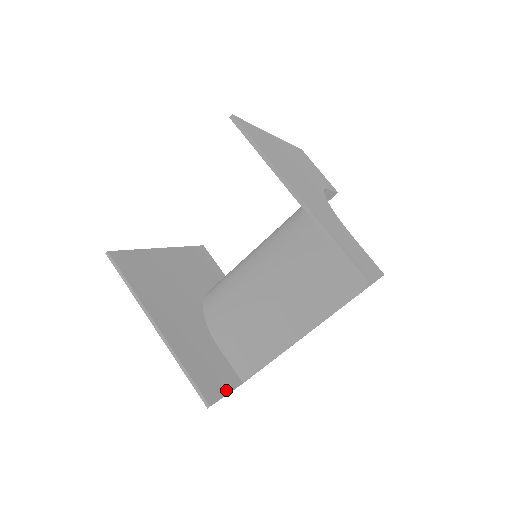
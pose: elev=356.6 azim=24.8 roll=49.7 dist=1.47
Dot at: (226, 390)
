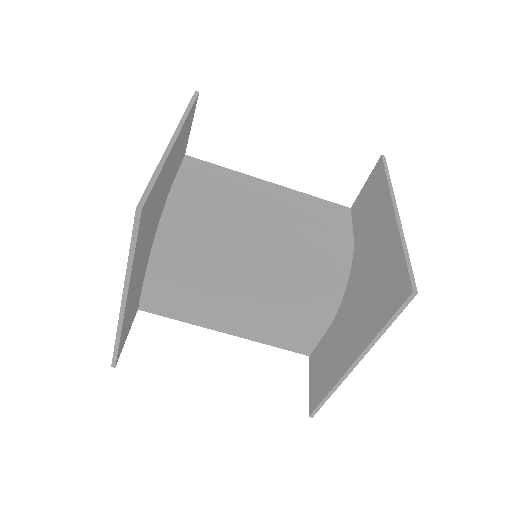
Dot at: (128, 333)
